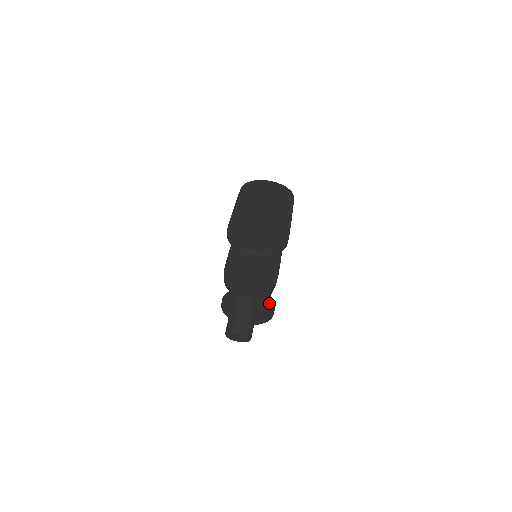
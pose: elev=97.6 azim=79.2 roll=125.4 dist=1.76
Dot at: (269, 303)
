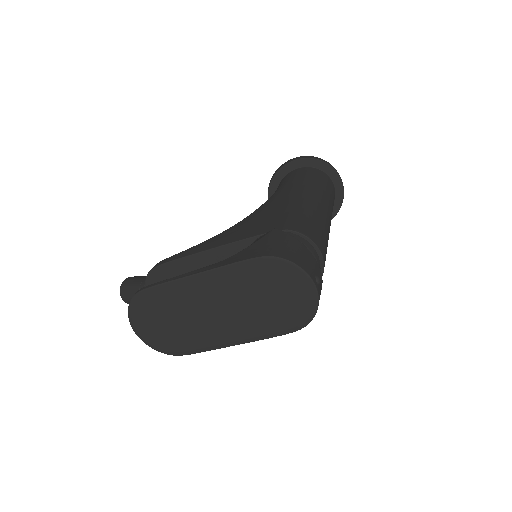
Dot at: occluded
